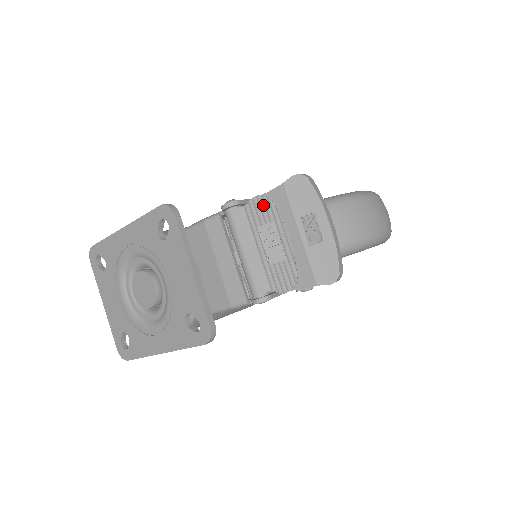
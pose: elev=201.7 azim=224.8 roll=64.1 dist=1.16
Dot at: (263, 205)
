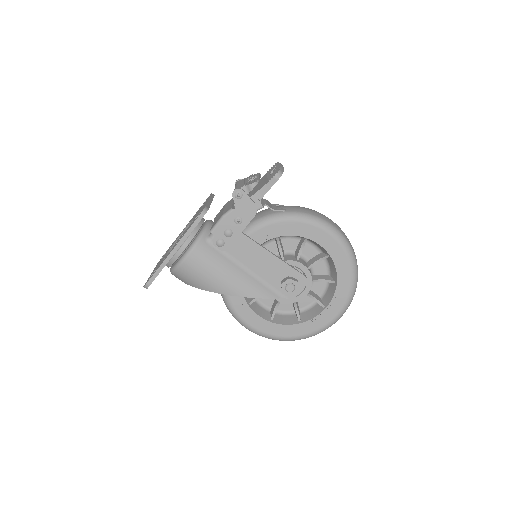
Dot at: occluded
